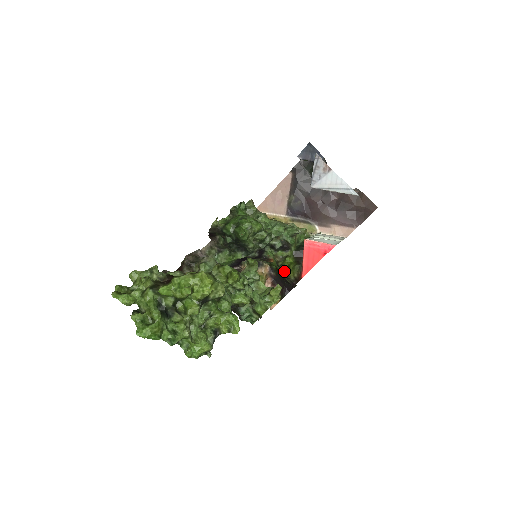
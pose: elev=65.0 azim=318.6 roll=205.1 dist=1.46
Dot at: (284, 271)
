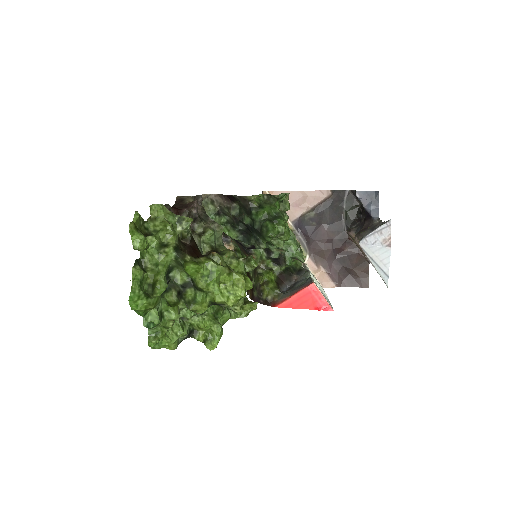
Dot at: (261, 283)
